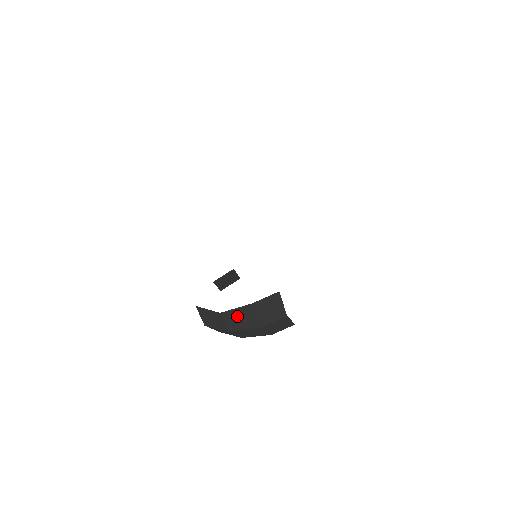
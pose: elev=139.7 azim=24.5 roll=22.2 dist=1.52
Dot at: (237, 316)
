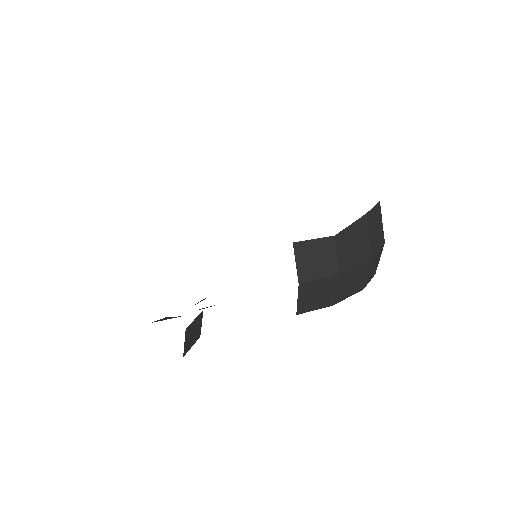
Dot at: (350, 240)
